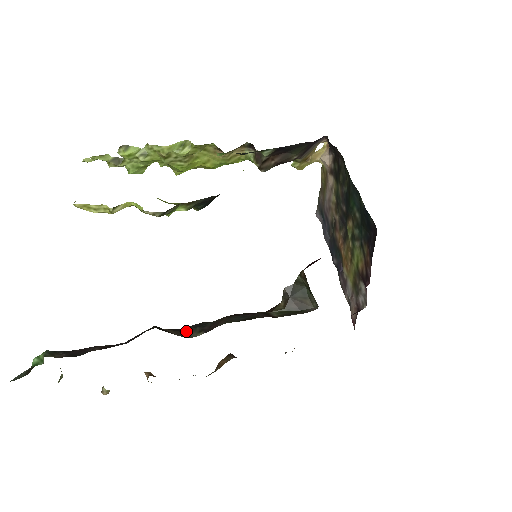
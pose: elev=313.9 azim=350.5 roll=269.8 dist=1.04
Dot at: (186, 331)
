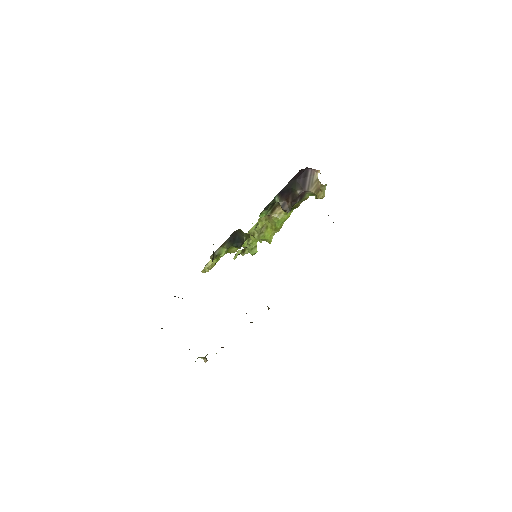
Dot at: occluded
